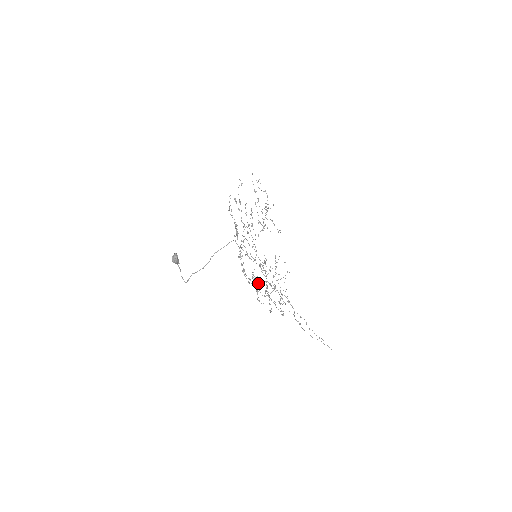
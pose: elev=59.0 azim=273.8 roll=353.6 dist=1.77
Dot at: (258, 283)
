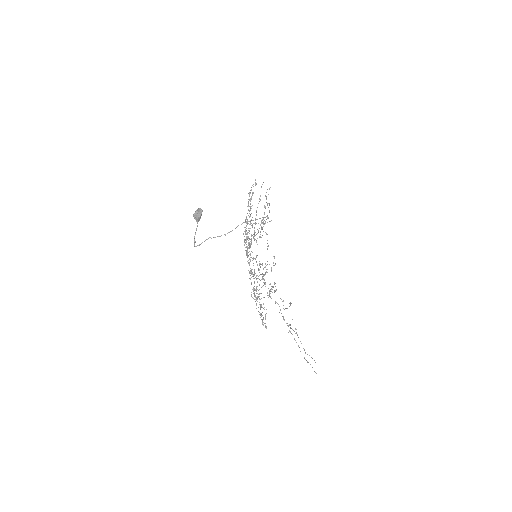
Dot at: (251, 284)
